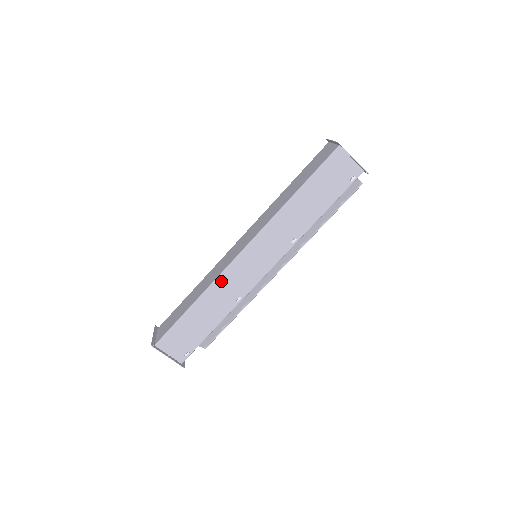
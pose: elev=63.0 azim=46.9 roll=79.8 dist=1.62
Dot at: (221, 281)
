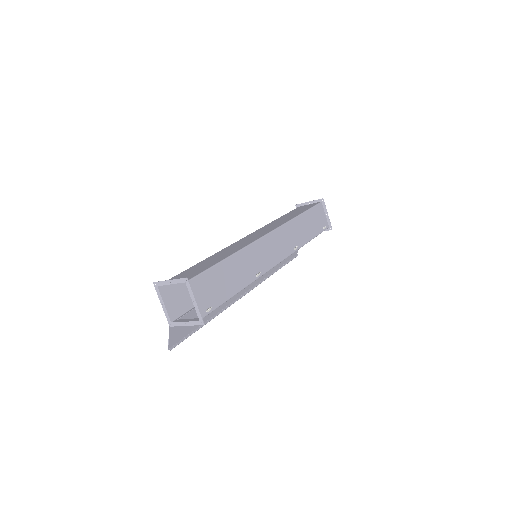
Dot at: (251, 249)
